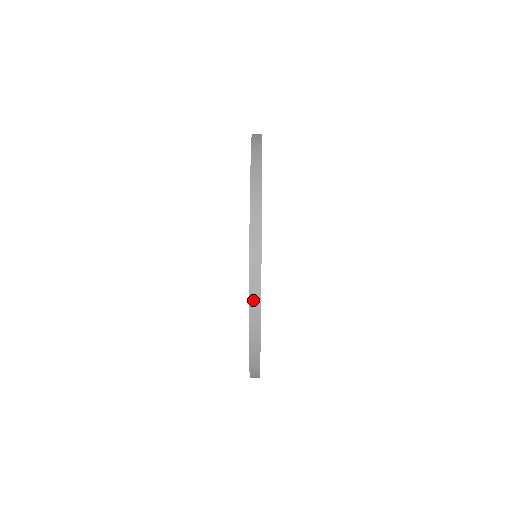
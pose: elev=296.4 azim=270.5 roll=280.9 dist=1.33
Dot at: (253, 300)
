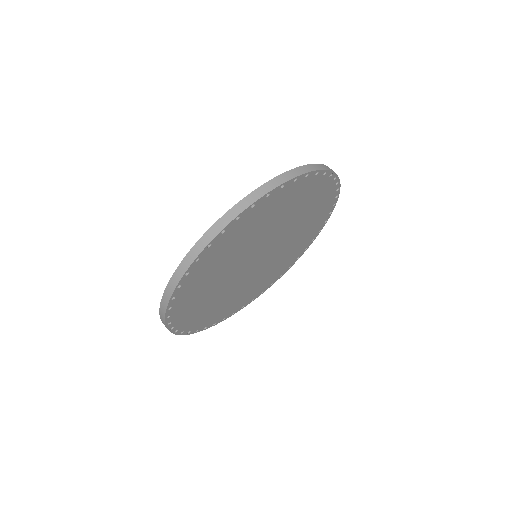
Dot at: (224, 219)
